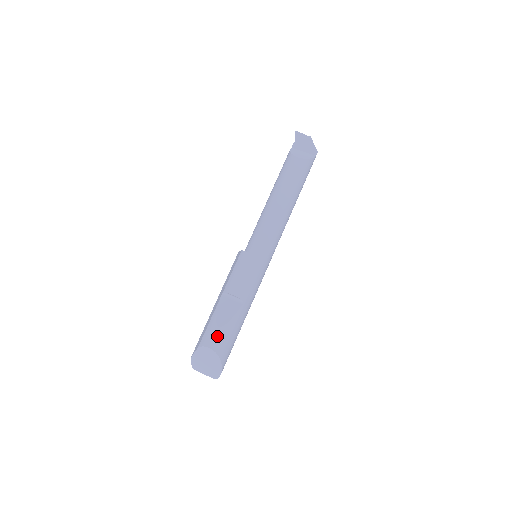
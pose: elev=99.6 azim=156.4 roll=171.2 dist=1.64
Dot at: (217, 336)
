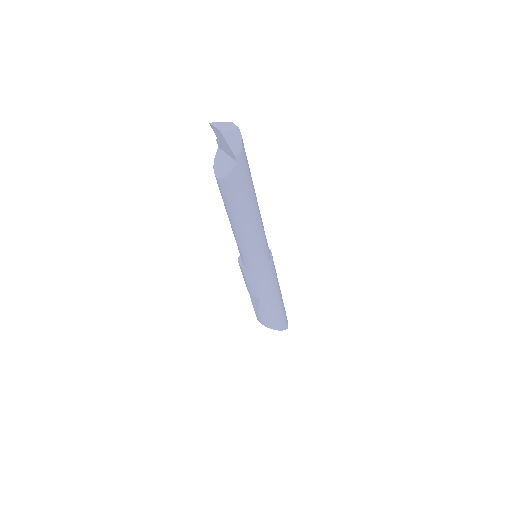
Dot at: (258, 316)
